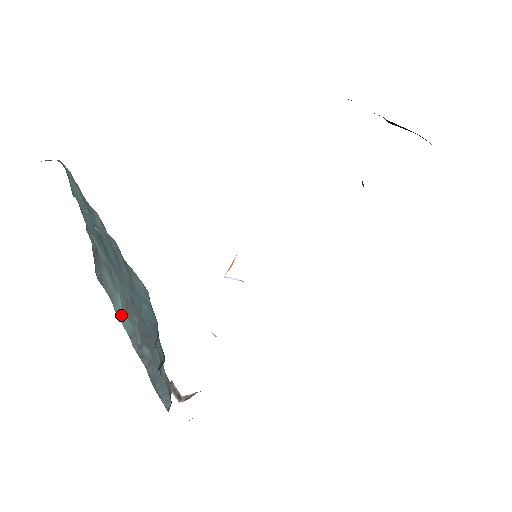
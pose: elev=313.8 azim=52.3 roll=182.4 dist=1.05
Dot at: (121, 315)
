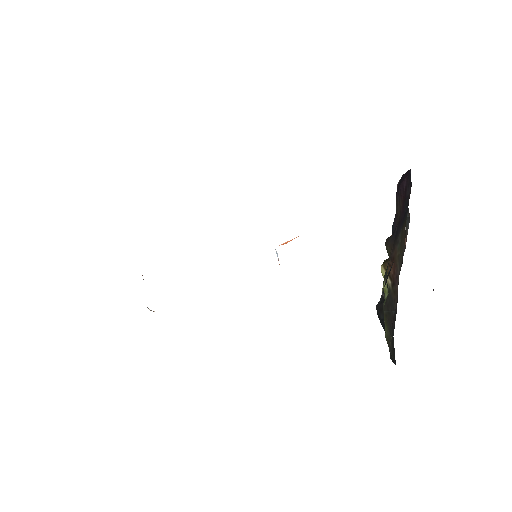
Dot at: occluded
